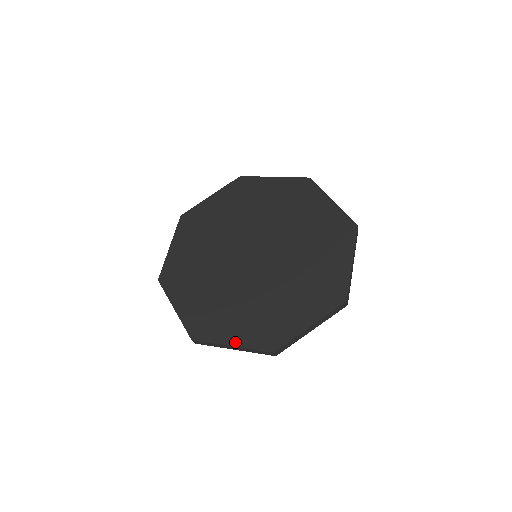
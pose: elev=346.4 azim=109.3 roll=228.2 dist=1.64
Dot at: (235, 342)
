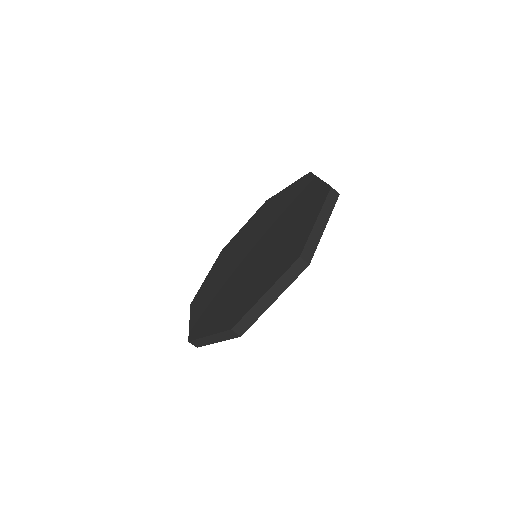
Dot at: (211, 331)
